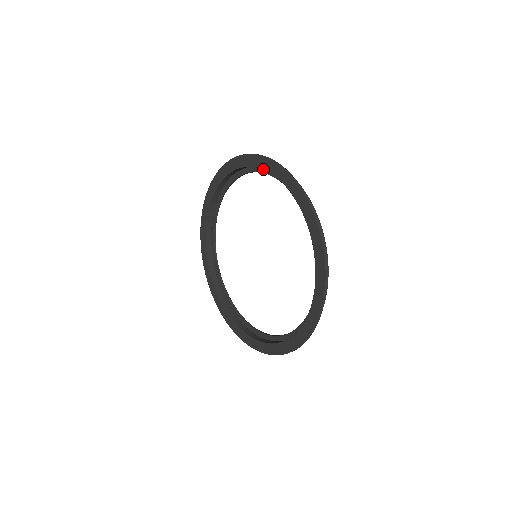
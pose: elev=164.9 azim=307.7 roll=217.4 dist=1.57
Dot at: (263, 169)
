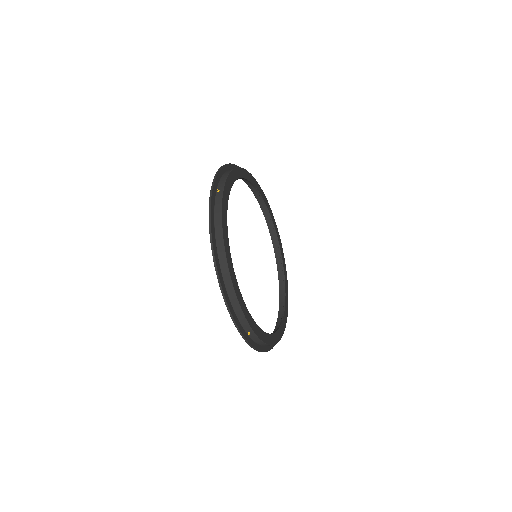
Dot at: (270, 233)
